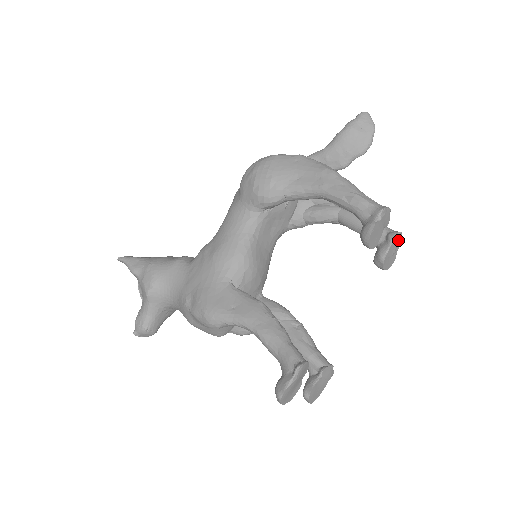
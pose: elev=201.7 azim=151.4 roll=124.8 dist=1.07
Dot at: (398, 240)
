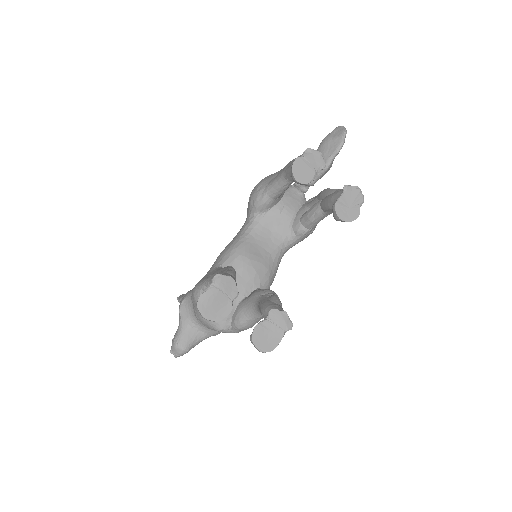
Dot at: (355, 193)
